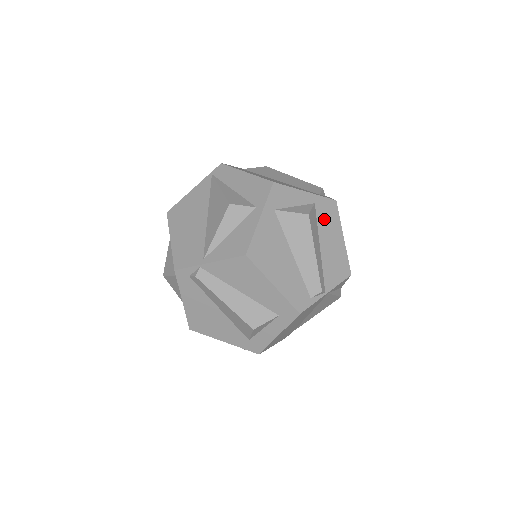
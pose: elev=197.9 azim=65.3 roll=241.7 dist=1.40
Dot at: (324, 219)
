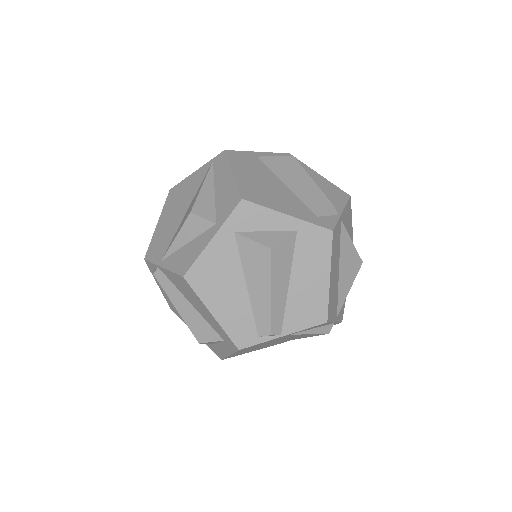
Dot at: (306, 251)
